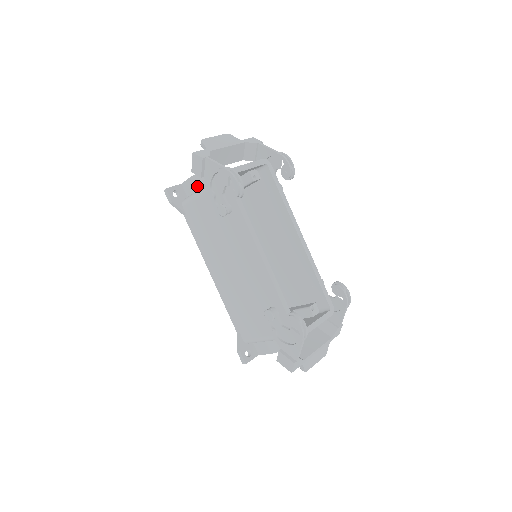
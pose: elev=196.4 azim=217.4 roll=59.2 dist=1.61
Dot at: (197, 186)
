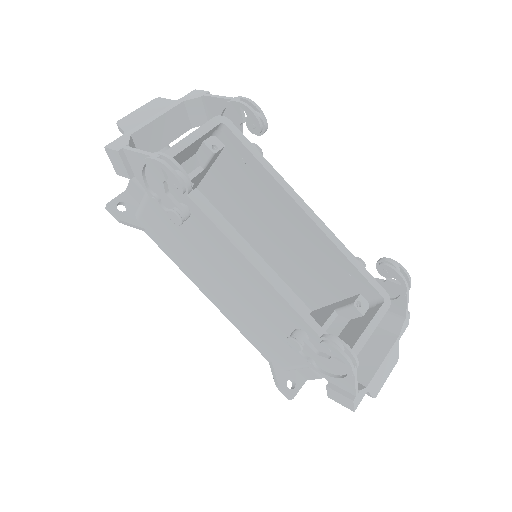
Dot at: occluded
